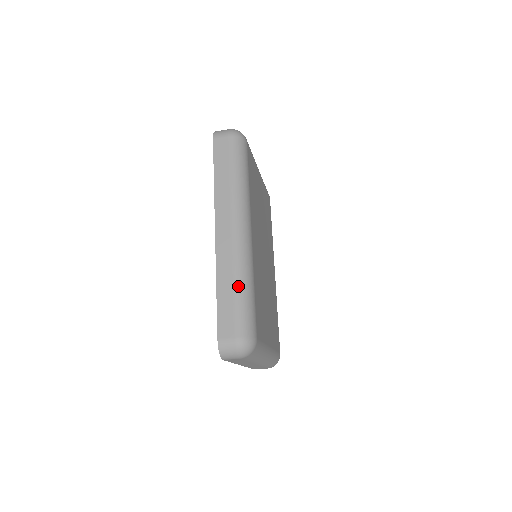
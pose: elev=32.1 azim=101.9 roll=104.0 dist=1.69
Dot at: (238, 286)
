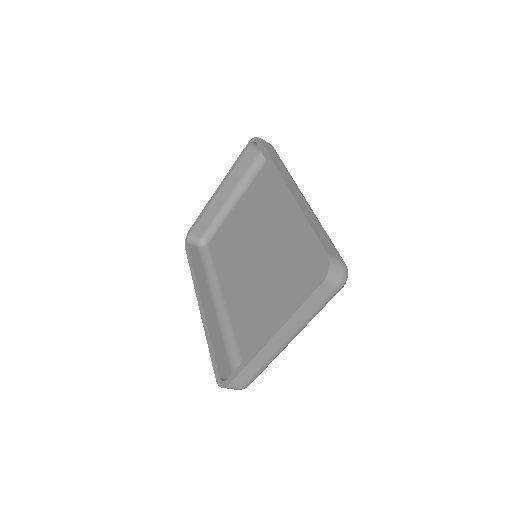
Dot at: (323, 228)
